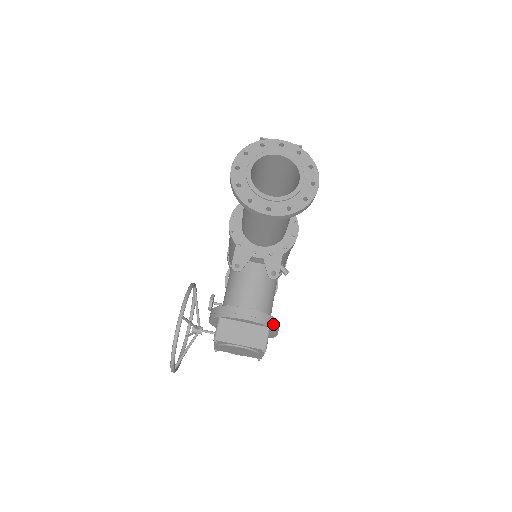
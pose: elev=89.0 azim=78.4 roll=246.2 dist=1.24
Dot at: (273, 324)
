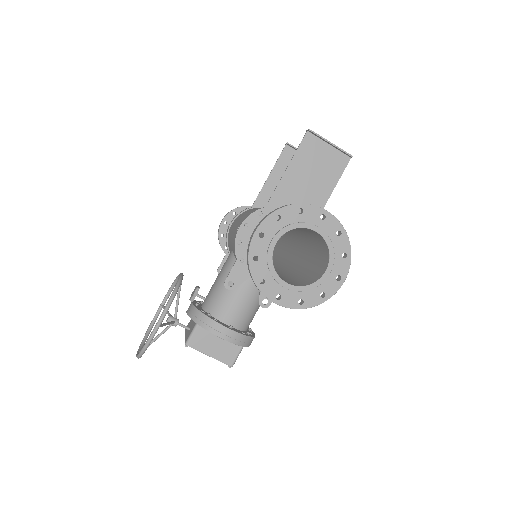
Dot at: (248, 343)
